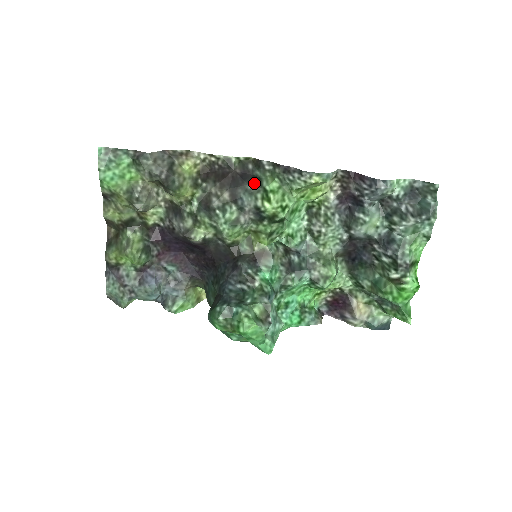
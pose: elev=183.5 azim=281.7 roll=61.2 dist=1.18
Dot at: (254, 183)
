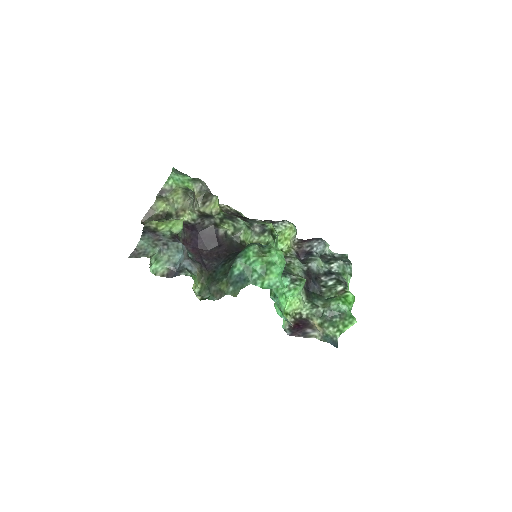
Dot at: occluded
